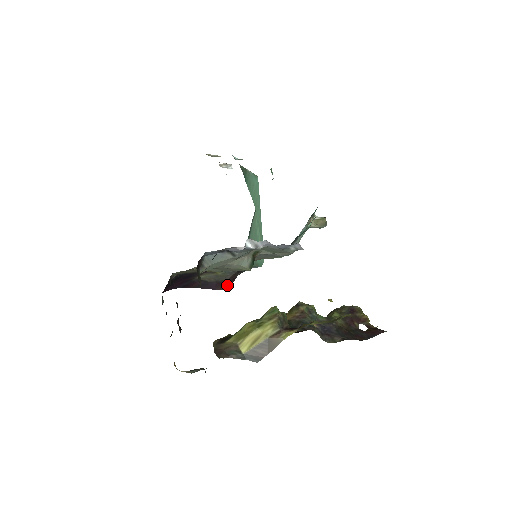
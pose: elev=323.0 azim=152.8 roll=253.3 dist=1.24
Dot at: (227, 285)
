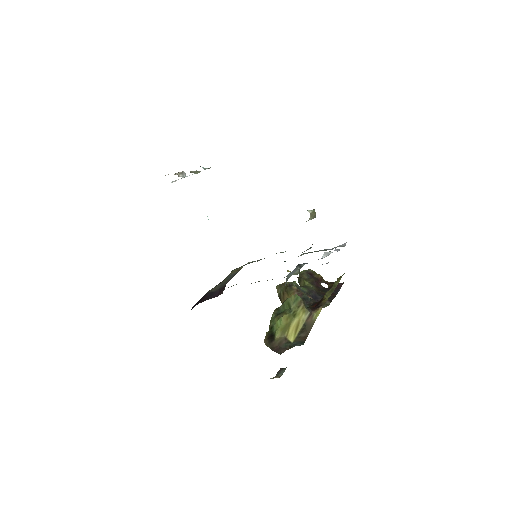
Dot at: (224, 288)
